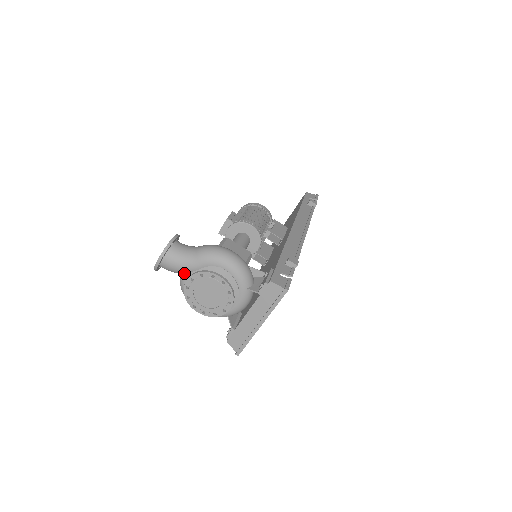
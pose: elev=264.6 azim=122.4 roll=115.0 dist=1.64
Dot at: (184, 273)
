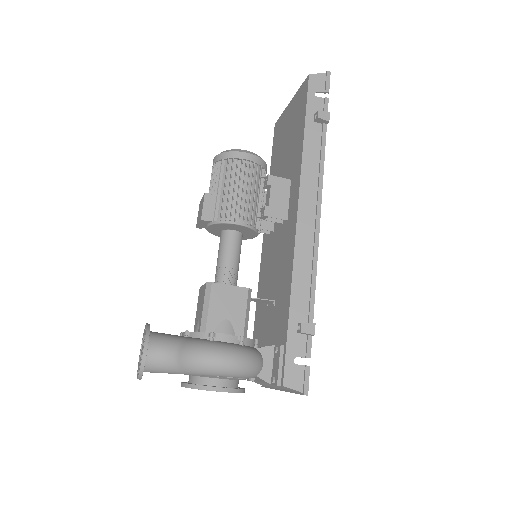
Dot at: occluded
